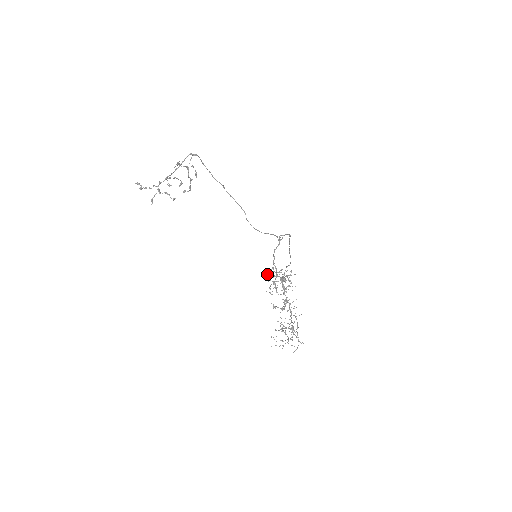
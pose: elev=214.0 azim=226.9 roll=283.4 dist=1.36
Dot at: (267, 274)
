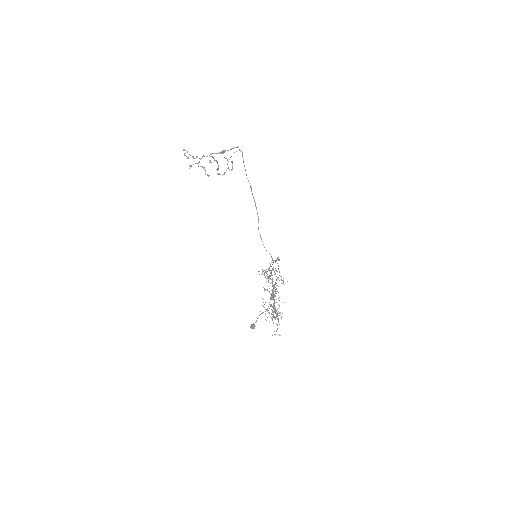
Dot at: (262, 272)
